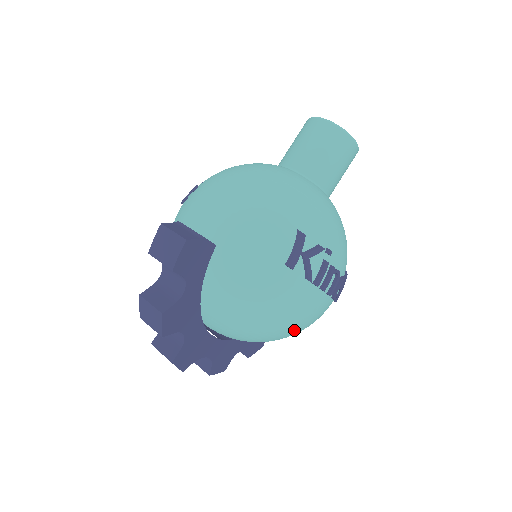
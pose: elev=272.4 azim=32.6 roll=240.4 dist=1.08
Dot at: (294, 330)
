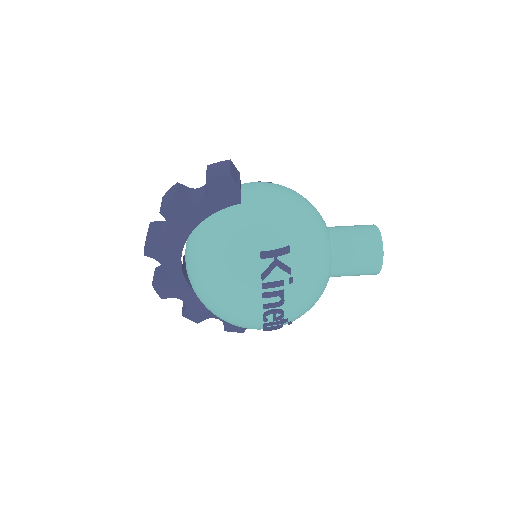
Dot at: (222, 305)
